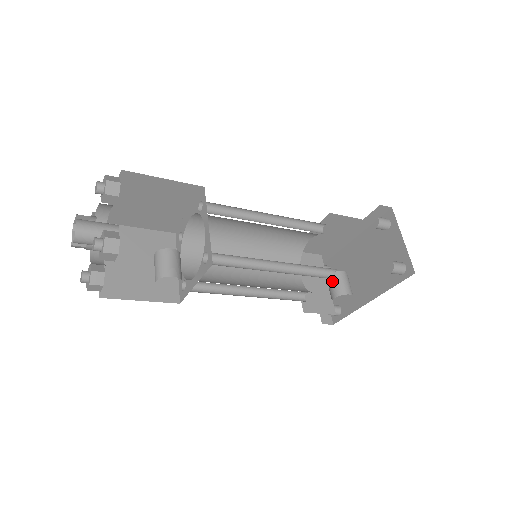
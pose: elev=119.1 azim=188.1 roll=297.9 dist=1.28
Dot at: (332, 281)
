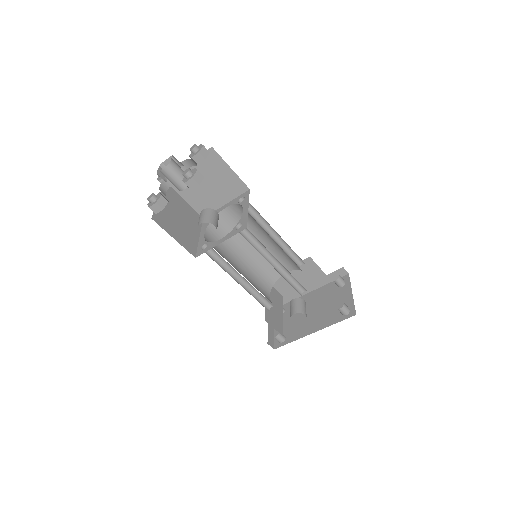
Dot at: (295, 303)
